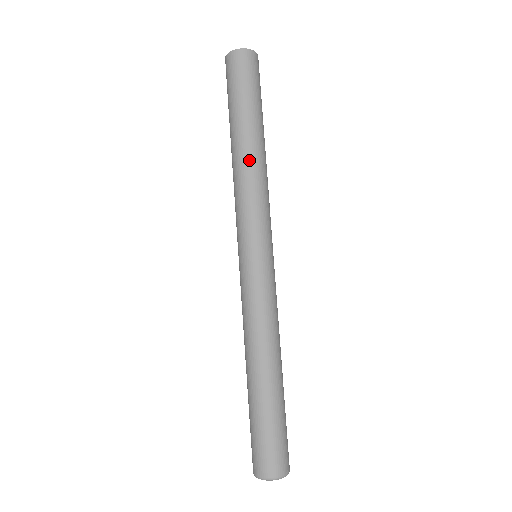
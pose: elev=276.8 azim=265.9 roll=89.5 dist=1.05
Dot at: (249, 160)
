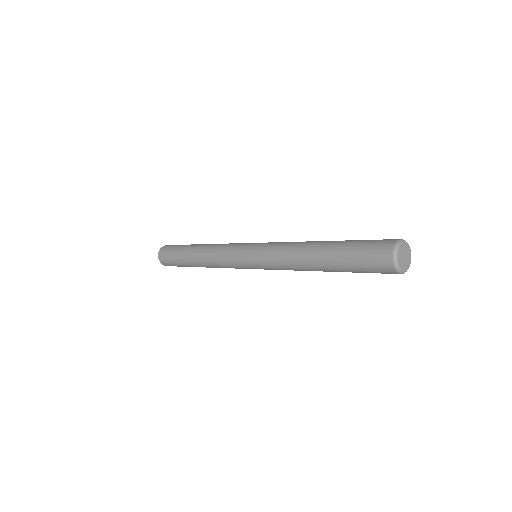
Dot at: (204, 248)
